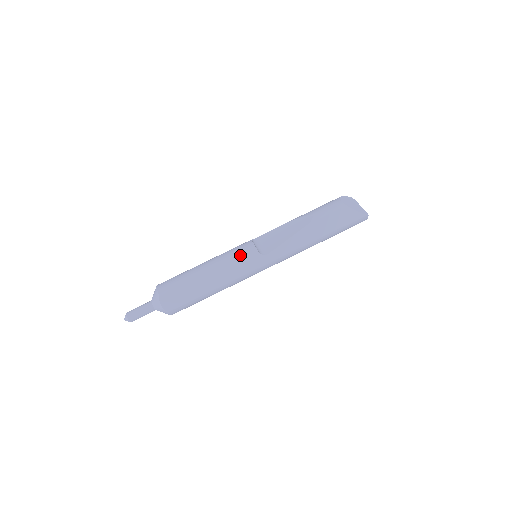
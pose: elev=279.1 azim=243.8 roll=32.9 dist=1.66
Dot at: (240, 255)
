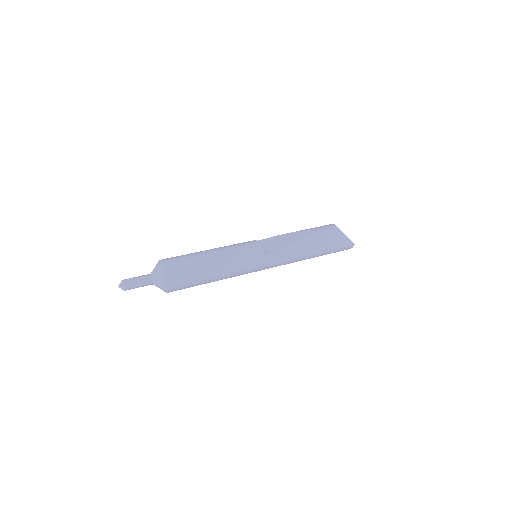
Dot at: (247, 249)
